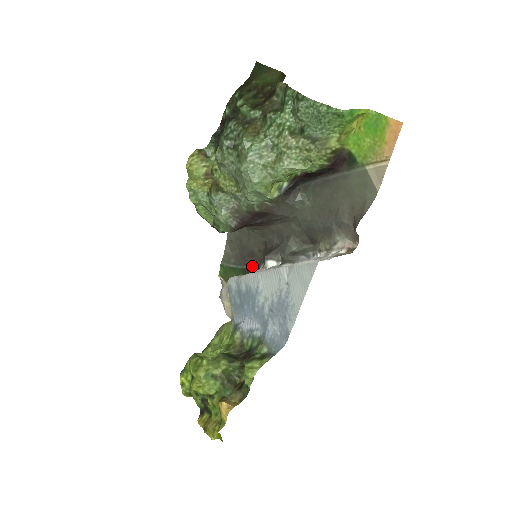
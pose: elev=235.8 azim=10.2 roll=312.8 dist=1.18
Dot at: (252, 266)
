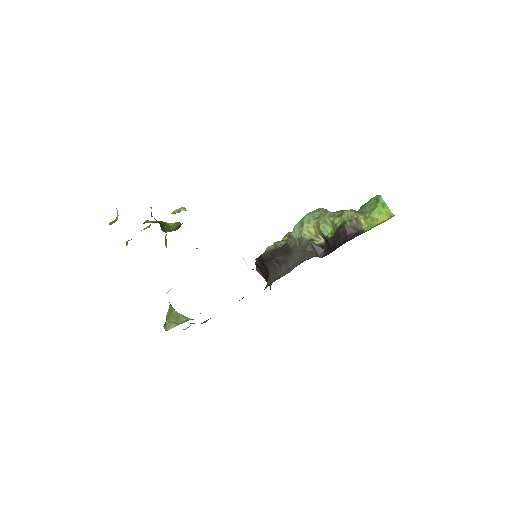
Dot at: occluded
